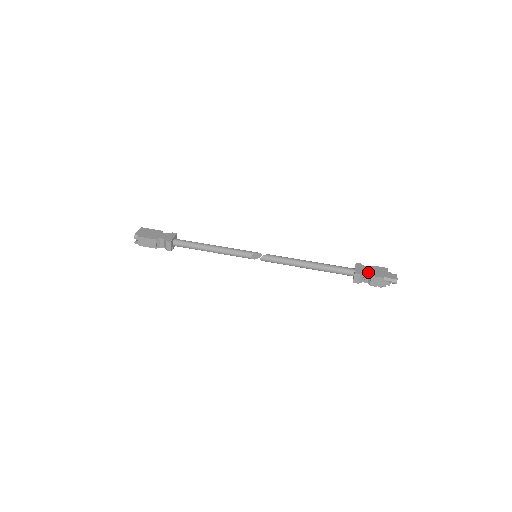
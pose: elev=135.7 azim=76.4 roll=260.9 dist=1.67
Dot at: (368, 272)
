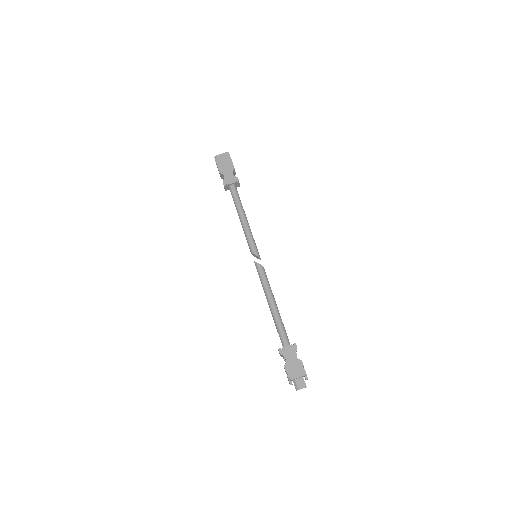
Dot at: (287, 360)
